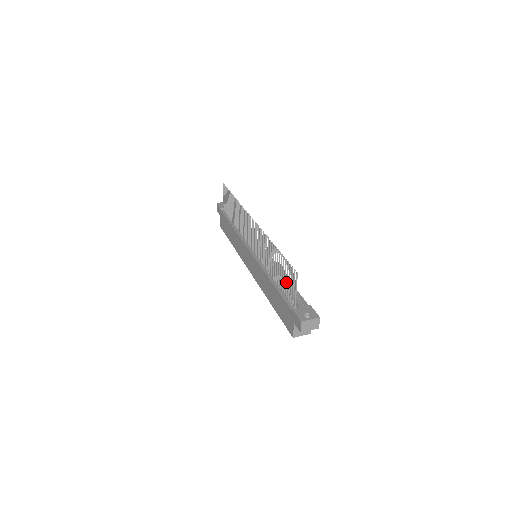
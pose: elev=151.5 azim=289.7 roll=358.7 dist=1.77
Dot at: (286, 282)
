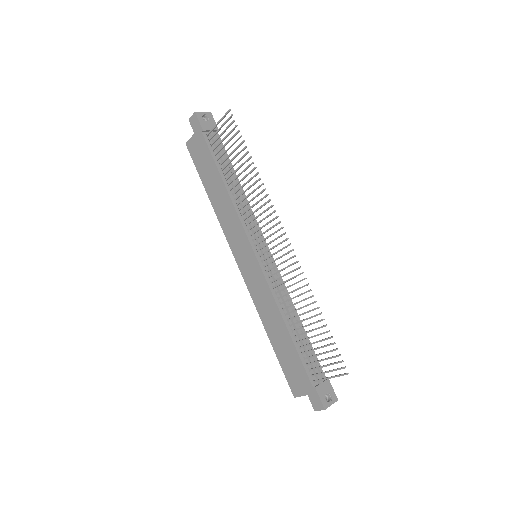
Dot at: (317, 355)
